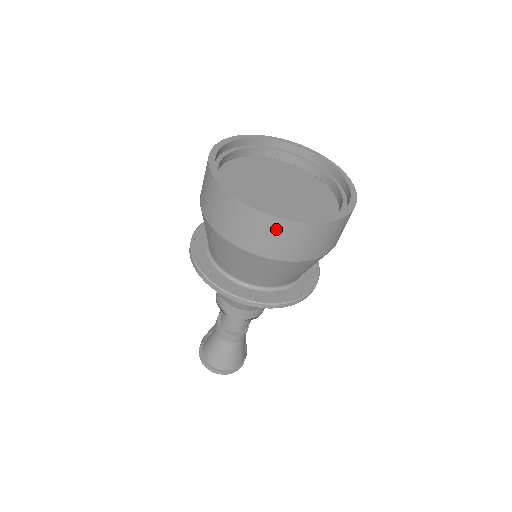
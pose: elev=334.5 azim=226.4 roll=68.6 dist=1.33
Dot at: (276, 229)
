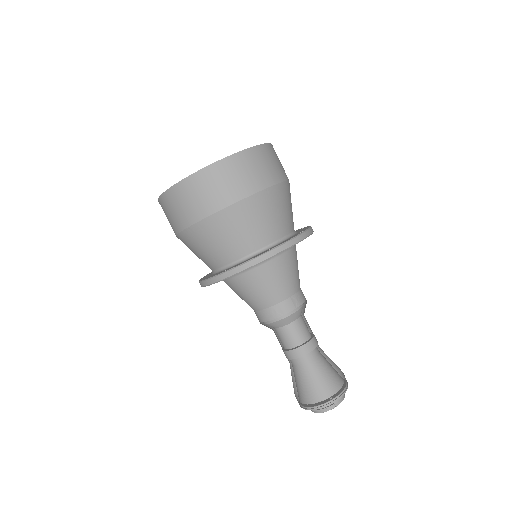
Dot at: (269, 154)
